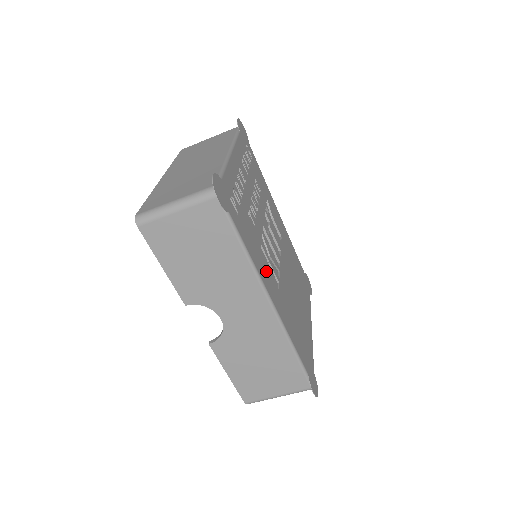
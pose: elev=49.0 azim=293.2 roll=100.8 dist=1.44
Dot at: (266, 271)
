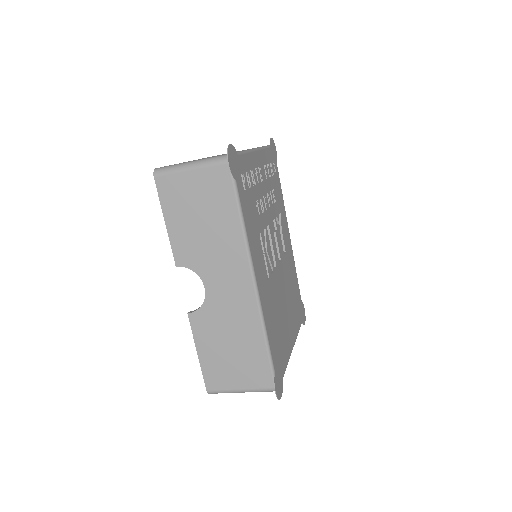
Dot at: (258, 255)
